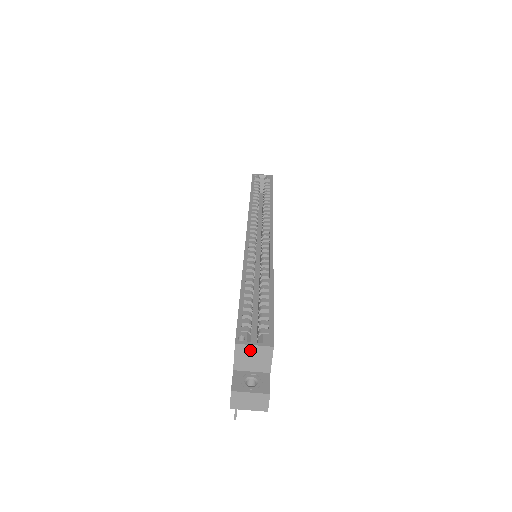
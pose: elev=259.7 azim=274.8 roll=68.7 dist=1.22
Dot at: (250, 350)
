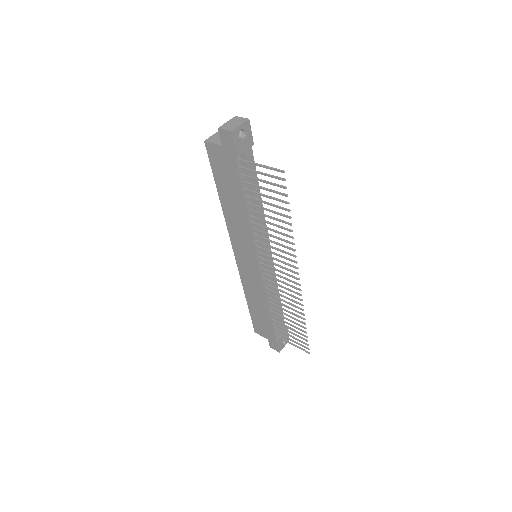
Dot at: (214, 137)
